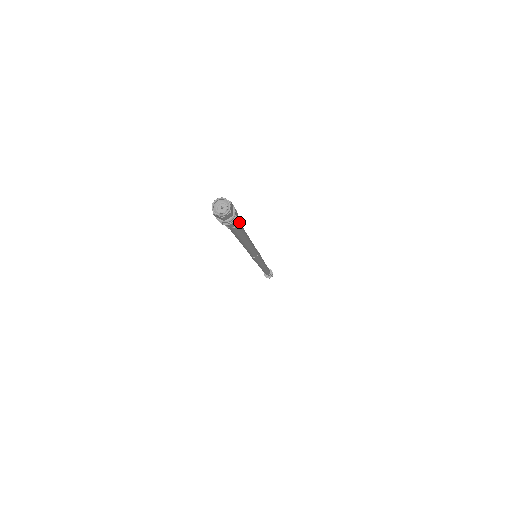
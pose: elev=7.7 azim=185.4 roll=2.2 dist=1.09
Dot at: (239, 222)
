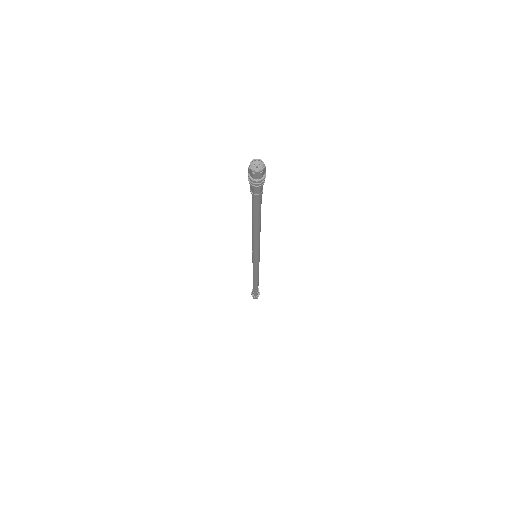
Dot at: occluded
